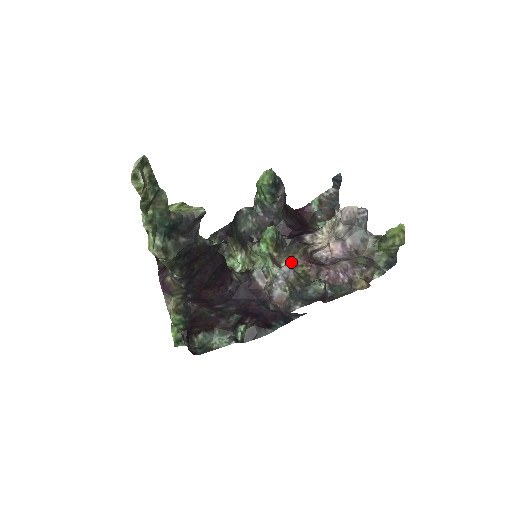
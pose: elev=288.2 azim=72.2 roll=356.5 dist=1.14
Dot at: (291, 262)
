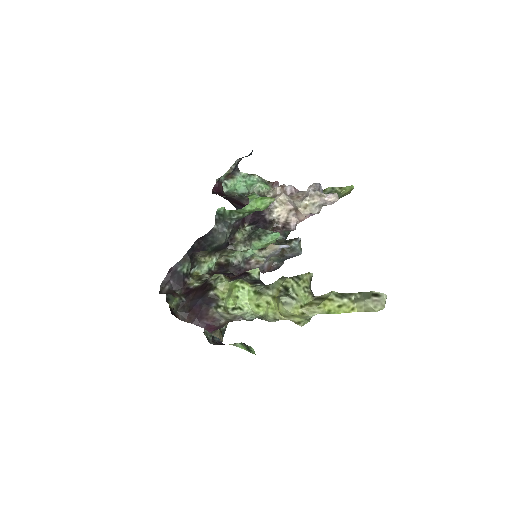
Dot at: occluded
